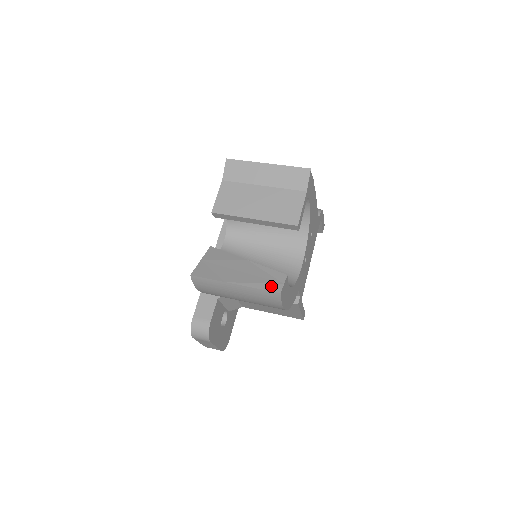
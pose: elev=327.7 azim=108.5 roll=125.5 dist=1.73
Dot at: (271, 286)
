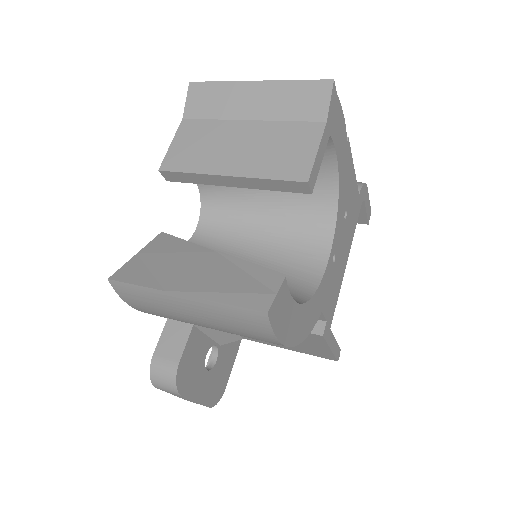
Dot at: (250, 298)
